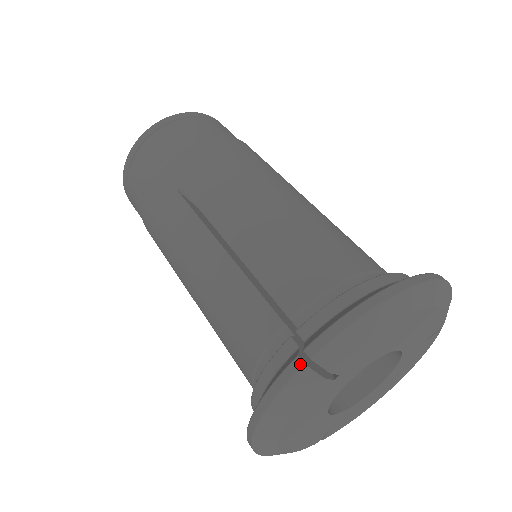
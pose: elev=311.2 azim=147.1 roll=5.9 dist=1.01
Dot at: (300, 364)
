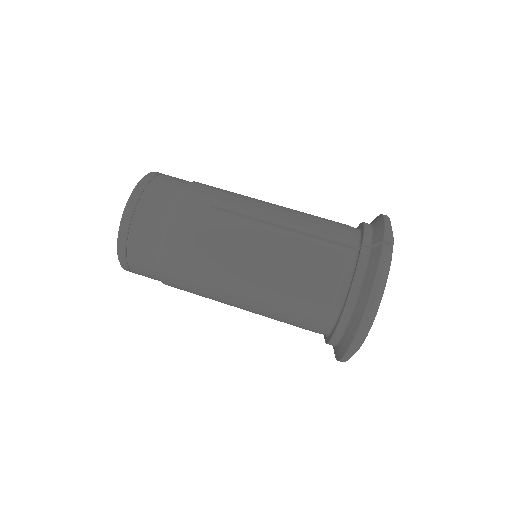
Dot at: (387, 246)
